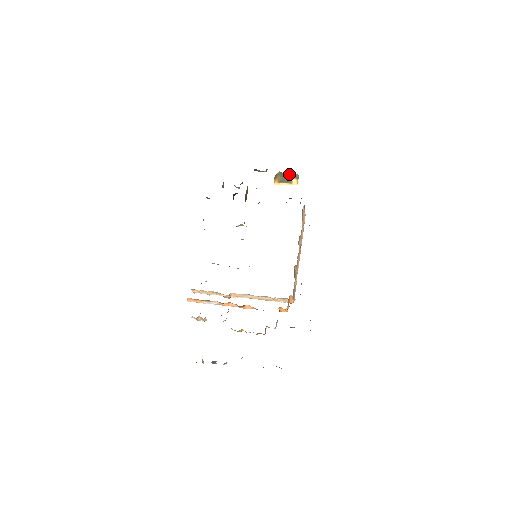
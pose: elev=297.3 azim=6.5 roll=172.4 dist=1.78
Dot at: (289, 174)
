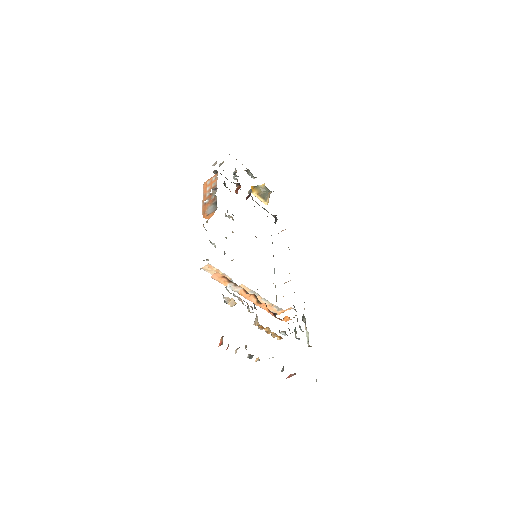
Dot at: (270, 193)
